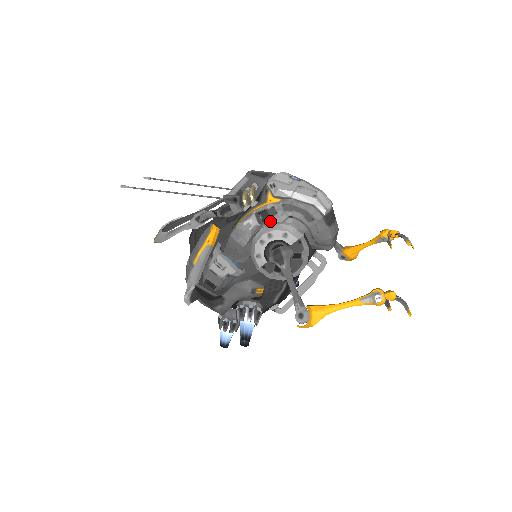
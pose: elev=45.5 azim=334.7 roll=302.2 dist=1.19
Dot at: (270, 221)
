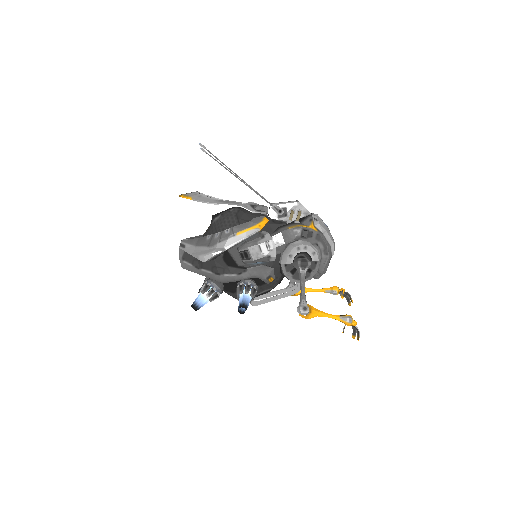
Dot at: (305, 239)
